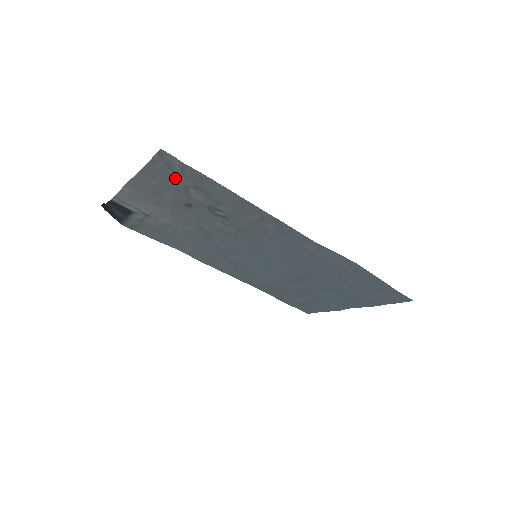
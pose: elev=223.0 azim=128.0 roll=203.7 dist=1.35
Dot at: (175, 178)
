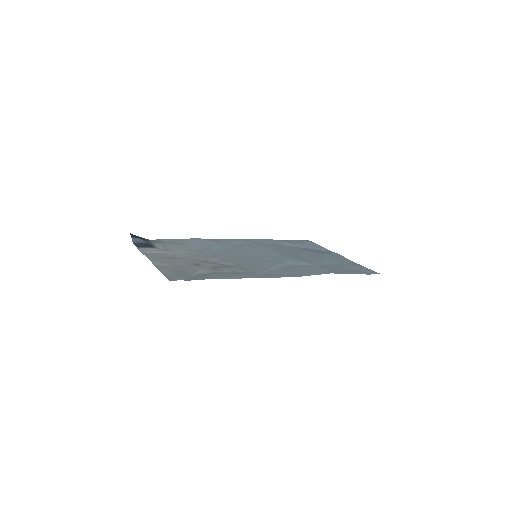
Dot at: (184, 273)
